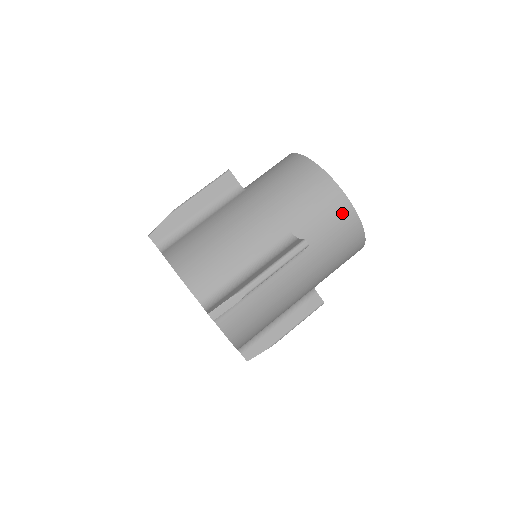
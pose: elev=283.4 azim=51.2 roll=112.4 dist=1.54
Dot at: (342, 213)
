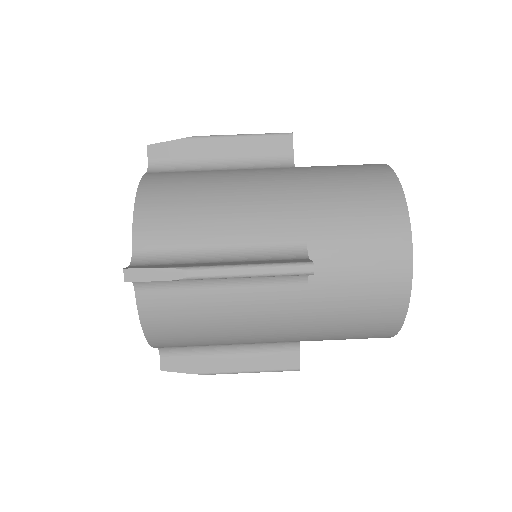
Dot at: (391, 268)
